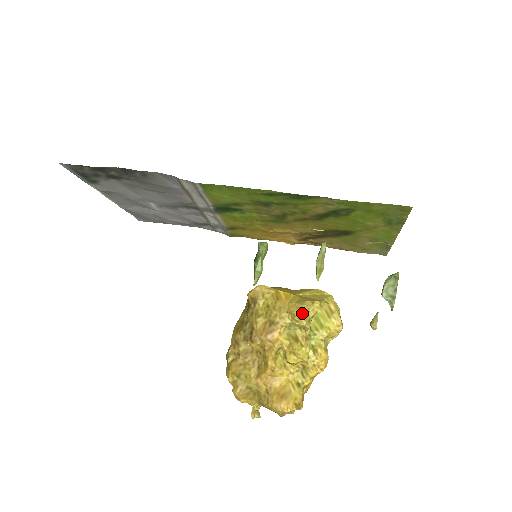
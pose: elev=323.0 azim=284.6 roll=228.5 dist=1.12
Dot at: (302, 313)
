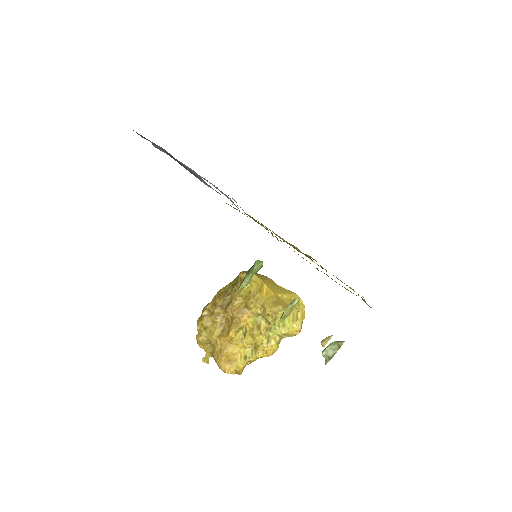
Dot at: (272, 313)
